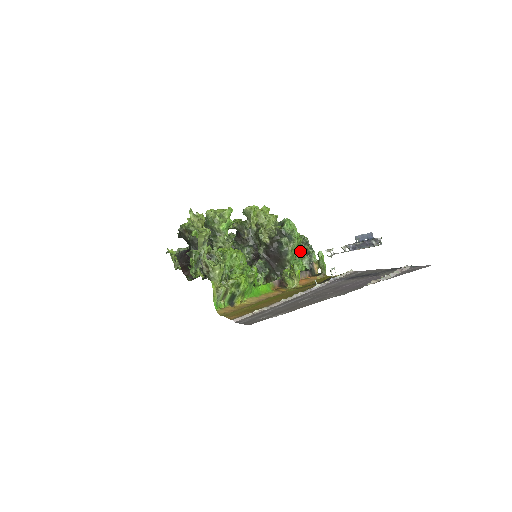
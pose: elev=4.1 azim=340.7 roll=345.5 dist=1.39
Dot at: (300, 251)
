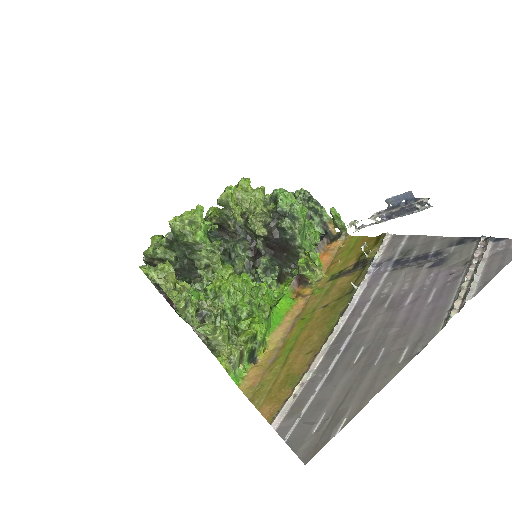
Dot at: occluded
